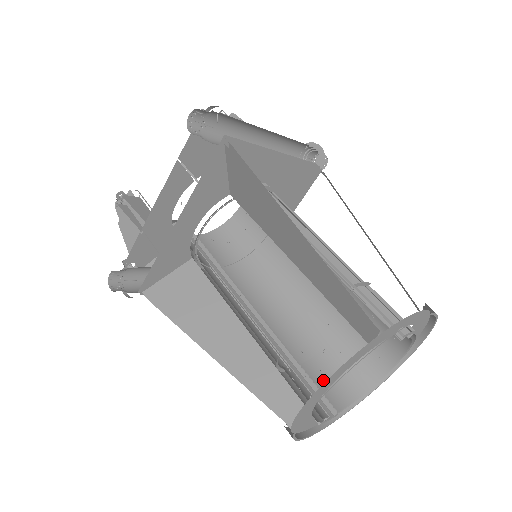
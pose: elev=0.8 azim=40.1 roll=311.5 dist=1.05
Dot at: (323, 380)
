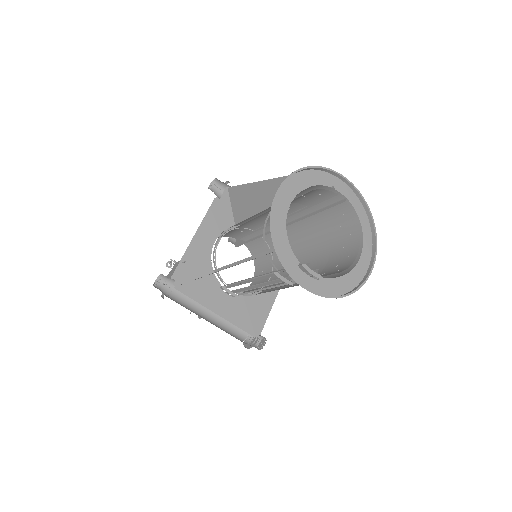
Dot at: occluded
